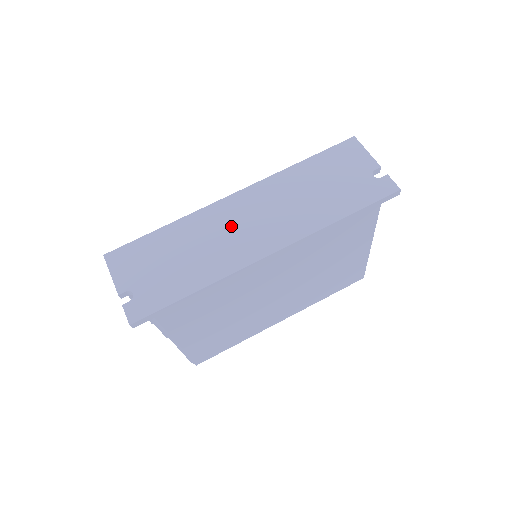
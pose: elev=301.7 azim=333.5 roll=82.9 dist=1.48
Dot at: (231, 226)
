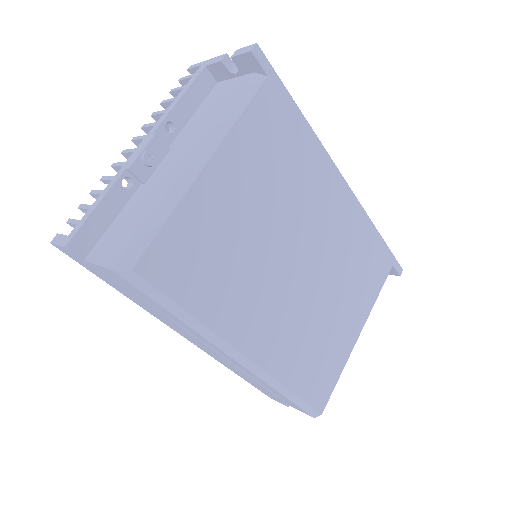
Dot at: occluded
